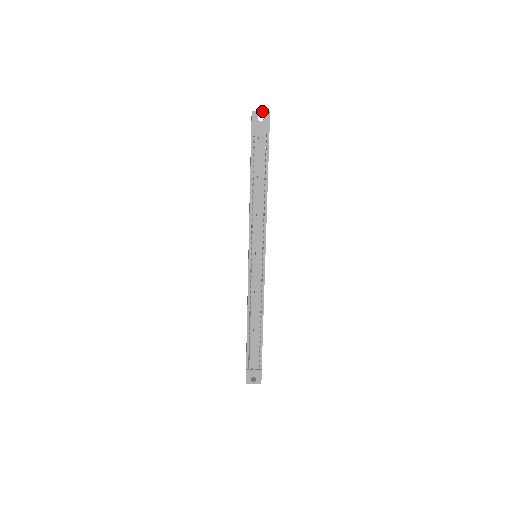
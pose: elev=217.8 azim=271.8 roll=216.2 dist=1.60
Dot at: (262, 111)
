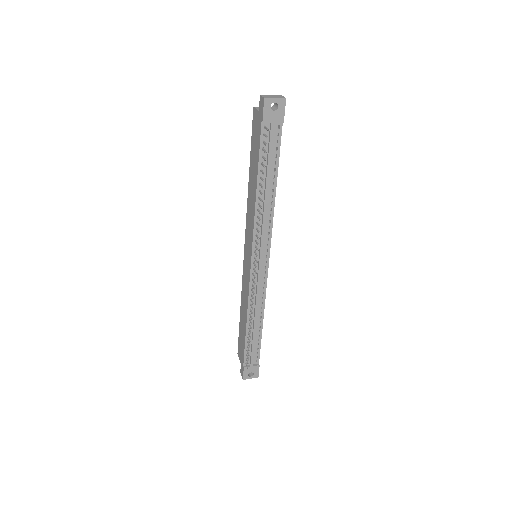
Dot at: (277, 98)
